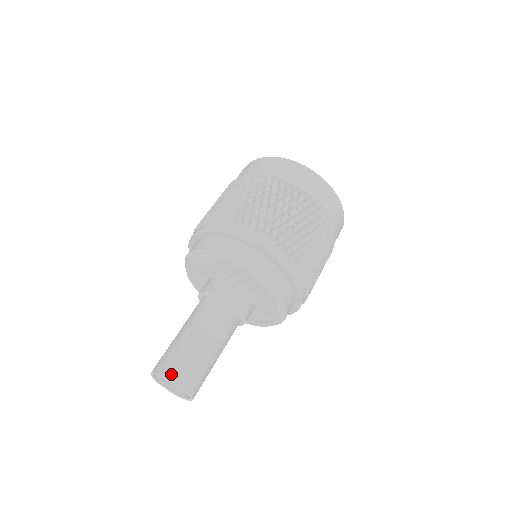
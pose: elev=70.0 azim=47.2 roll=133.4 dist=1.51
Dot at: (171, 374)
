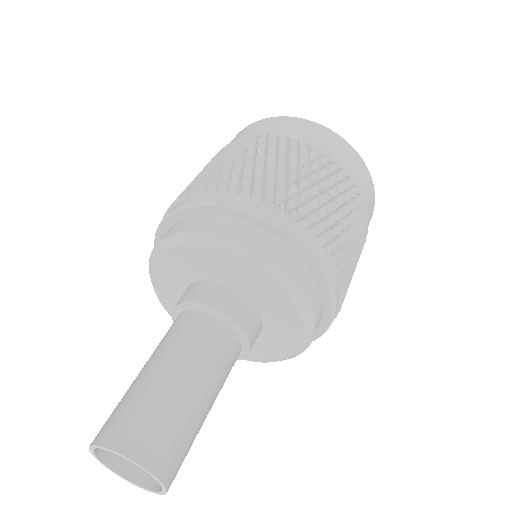
Dot at: (149, 459)
